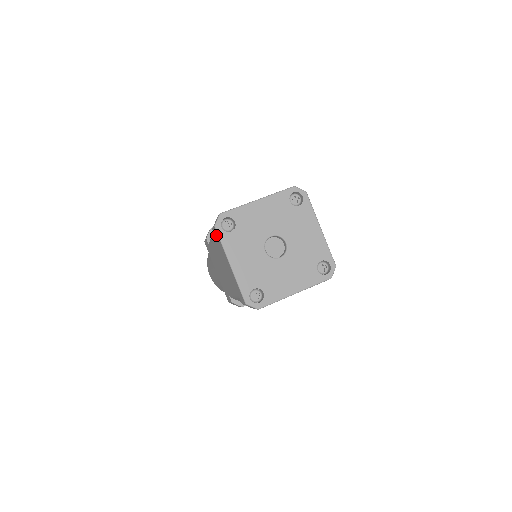
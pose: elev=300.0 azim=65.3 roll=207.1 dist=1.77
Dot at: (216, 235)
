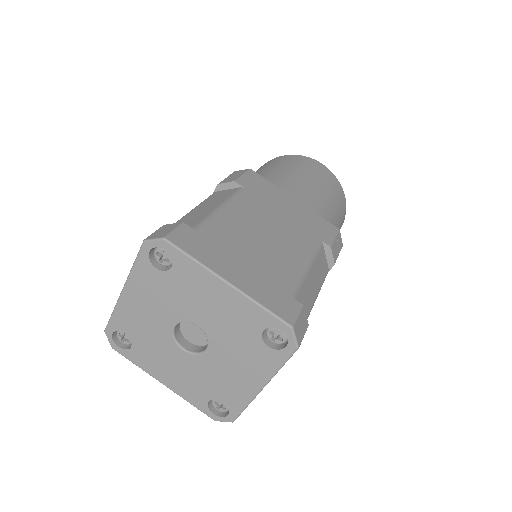
Dot at: occluded
